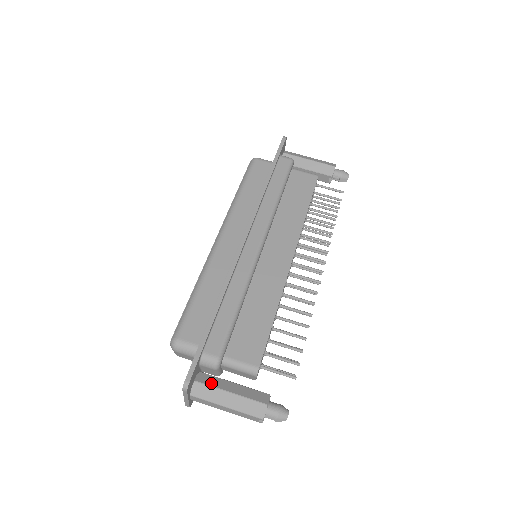
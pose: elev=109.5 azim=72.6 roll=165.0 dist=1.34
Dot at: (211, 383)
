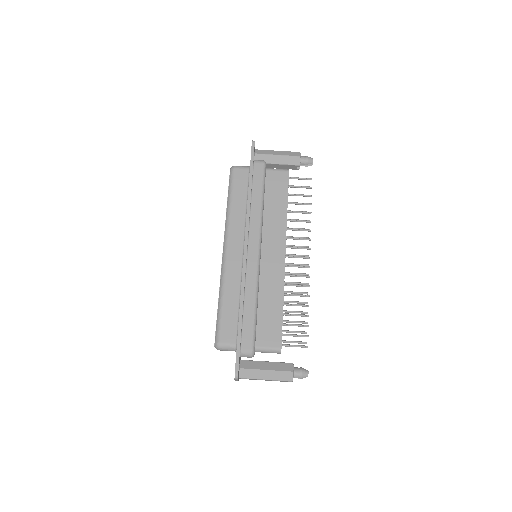
Dot at: (251, 367)
